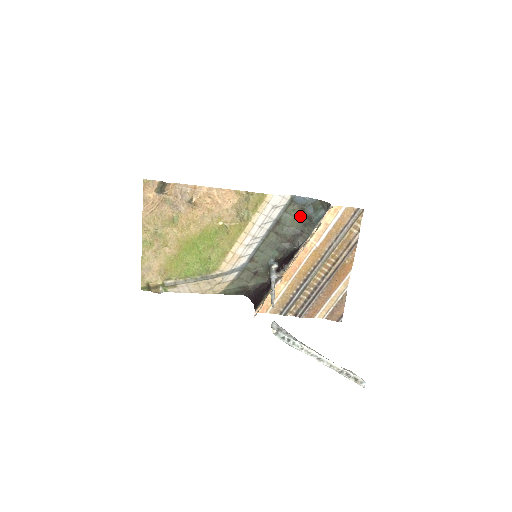
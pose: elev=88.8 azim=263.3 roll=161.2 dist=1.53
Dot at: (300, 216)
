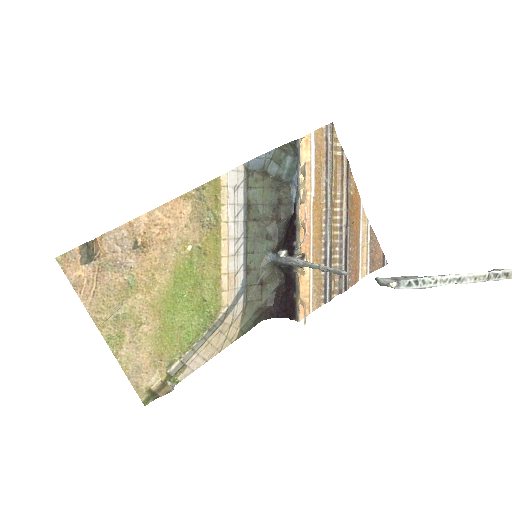
Dot at: (266, 183)
